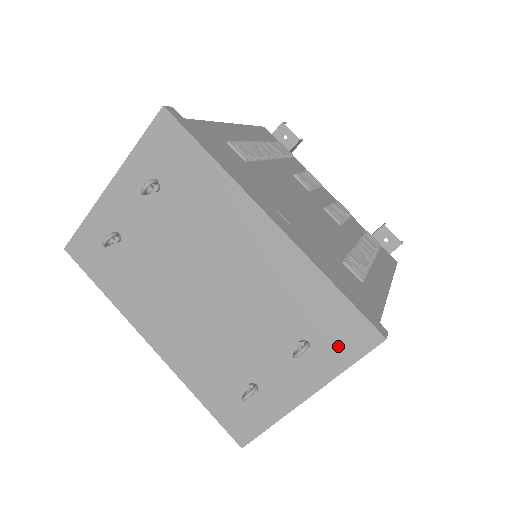
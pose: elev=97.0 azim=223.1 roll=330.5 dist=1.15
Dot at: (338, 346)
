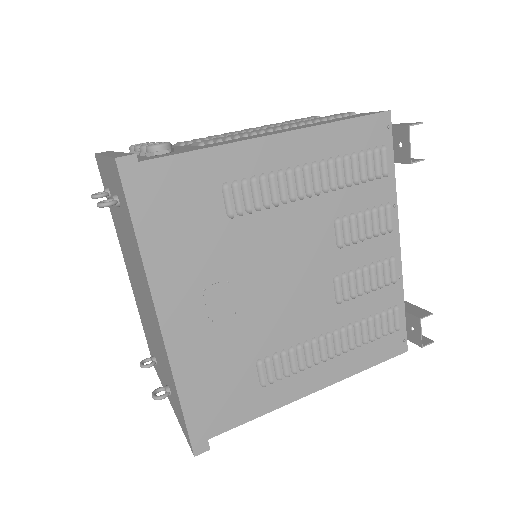
Dot at: (180, 418)
